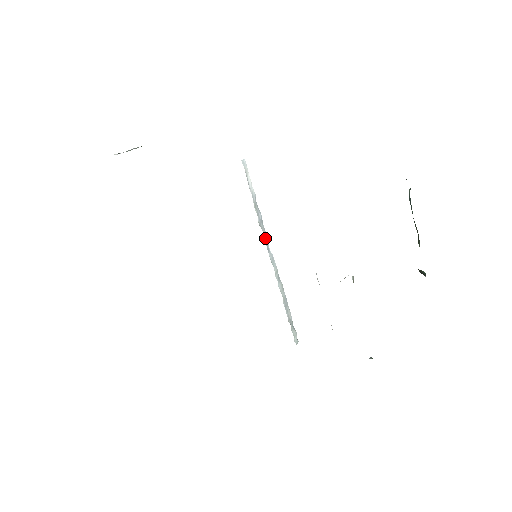
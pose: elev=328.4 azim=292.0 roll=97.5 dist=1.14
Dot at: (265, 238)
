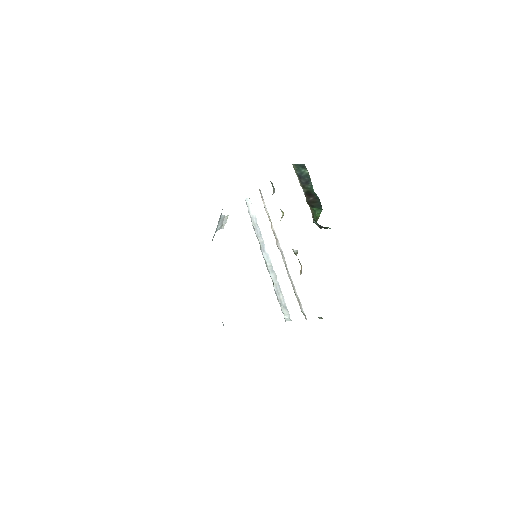
Dot at: (261, 243)
